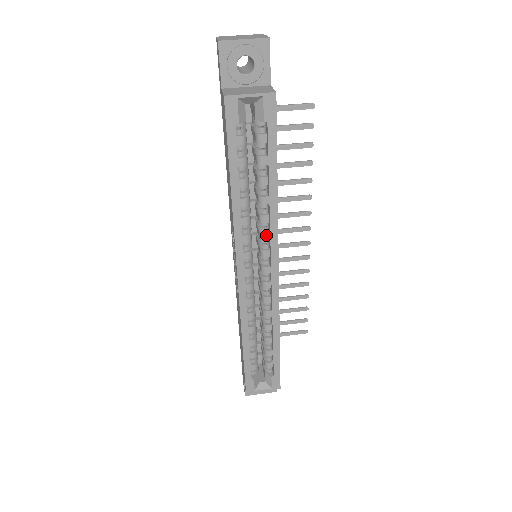
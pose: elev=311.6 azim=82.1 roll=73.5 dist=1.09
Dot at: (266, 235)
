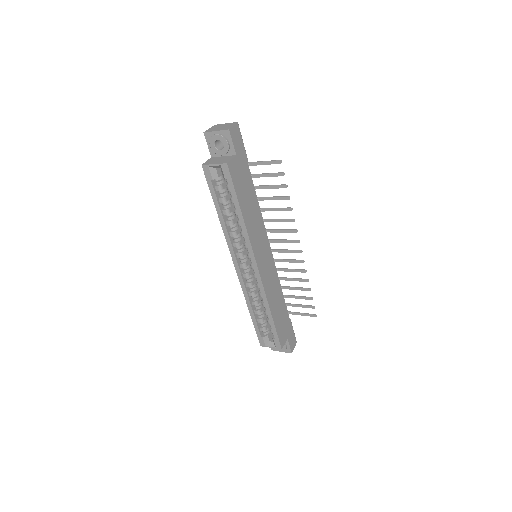
Dot at: (246, 244)
